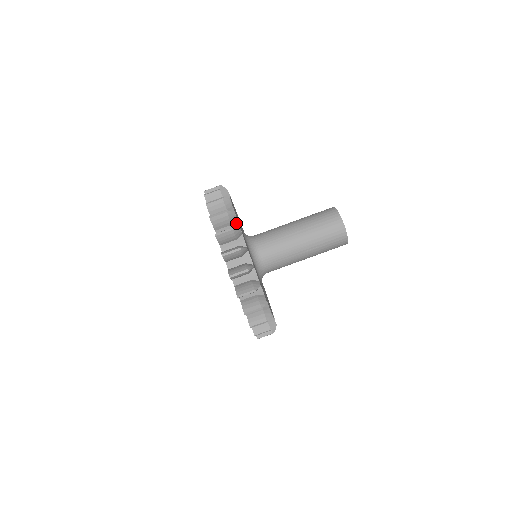
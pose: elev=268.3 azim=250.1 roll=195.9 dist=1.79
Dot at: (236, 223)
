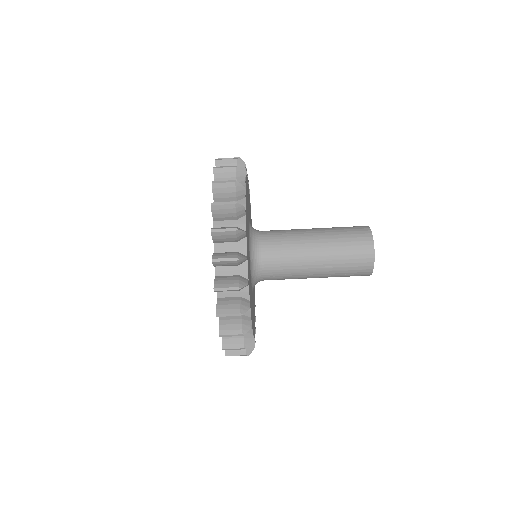
Dot at: (242, 201)
